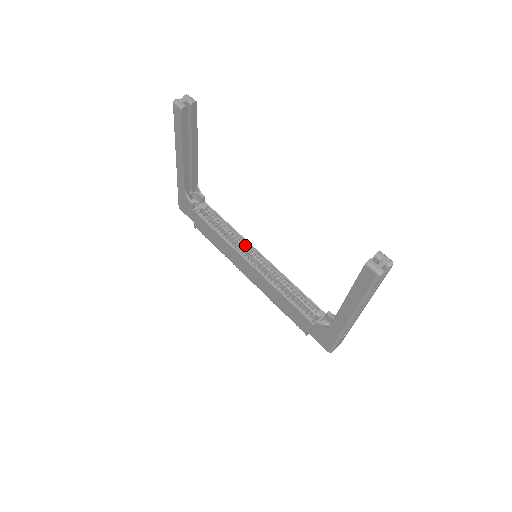
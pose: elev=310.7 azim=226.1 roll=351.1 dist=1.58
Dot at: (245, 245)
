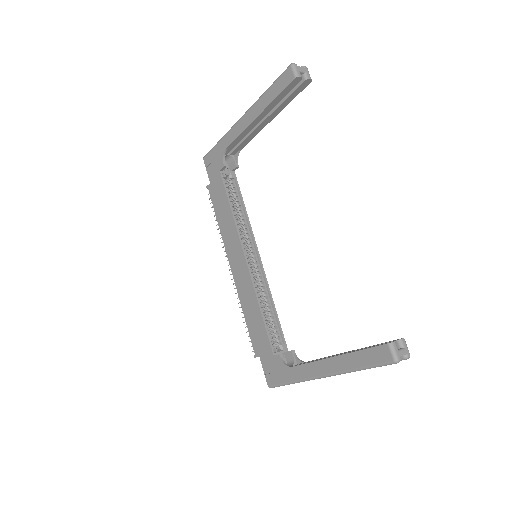
Dot at: (249, 238)
